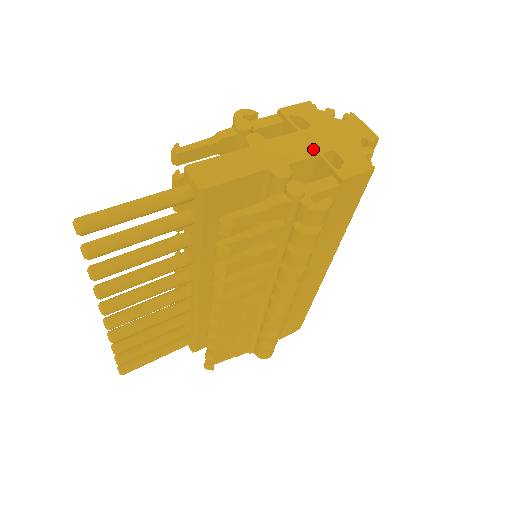
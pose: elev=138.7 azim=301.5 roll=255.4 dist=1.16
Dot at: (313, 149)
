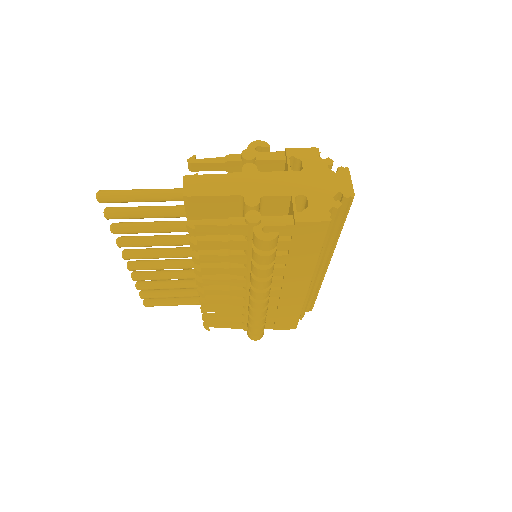
Dot at: (290, 190)
